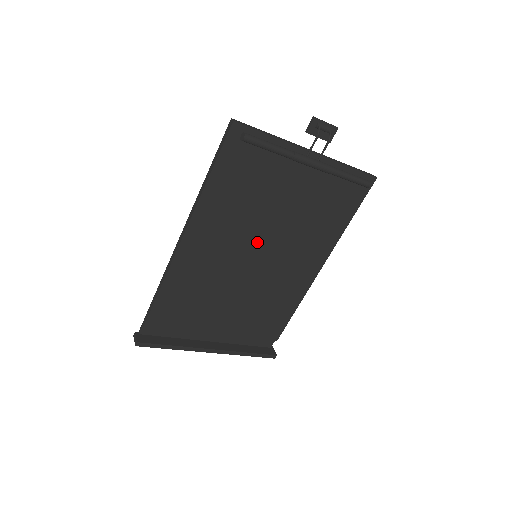
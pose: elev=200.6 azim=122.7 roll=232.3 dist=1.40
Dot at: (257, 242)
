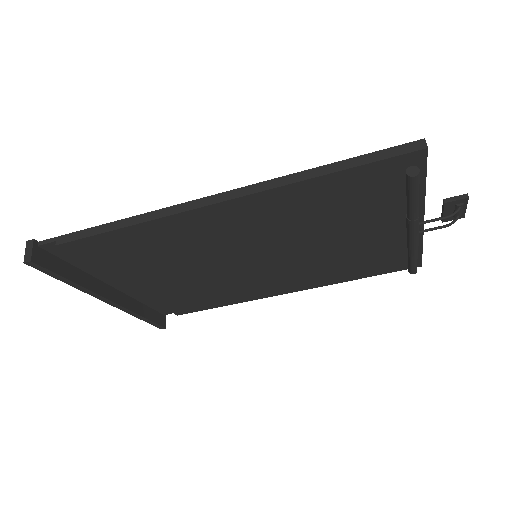
Dot at: (275, 249)
